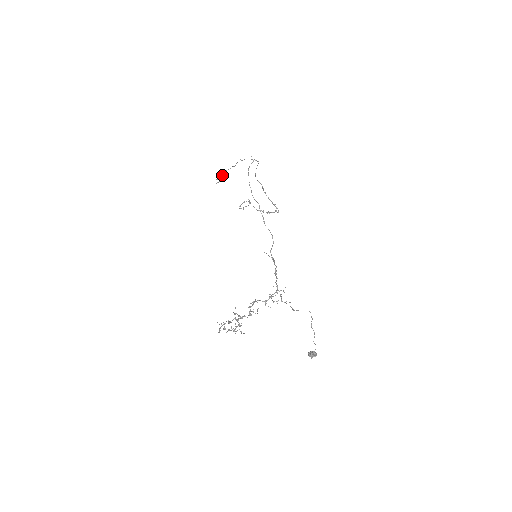
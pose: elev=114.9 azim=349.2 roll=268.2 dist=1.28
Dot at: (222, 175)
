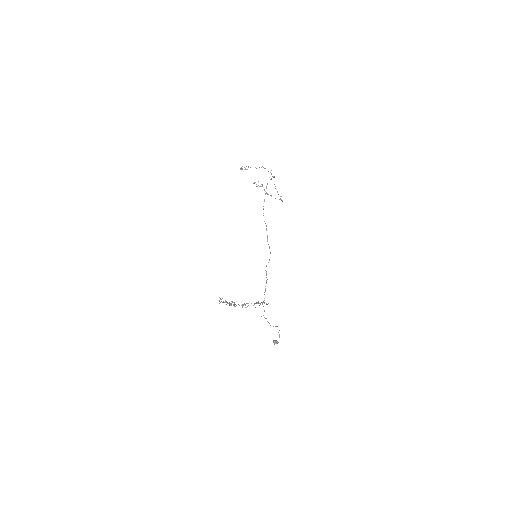
Dot at: occluded
